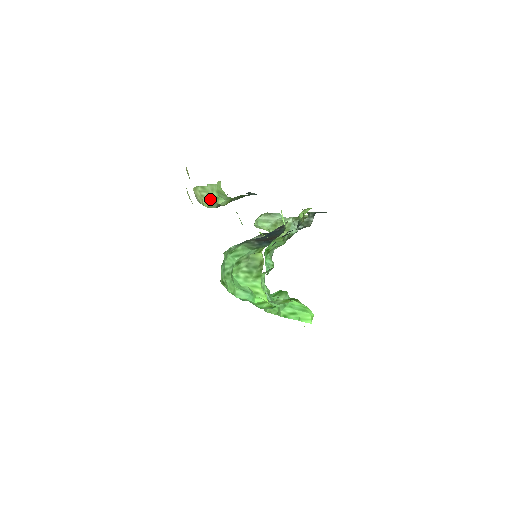
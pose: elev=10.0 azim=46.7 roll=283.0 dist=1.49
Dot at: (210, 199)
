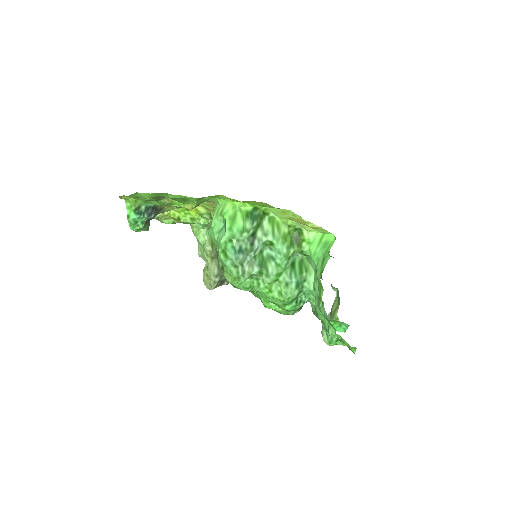
Dot at: (208, 264)
